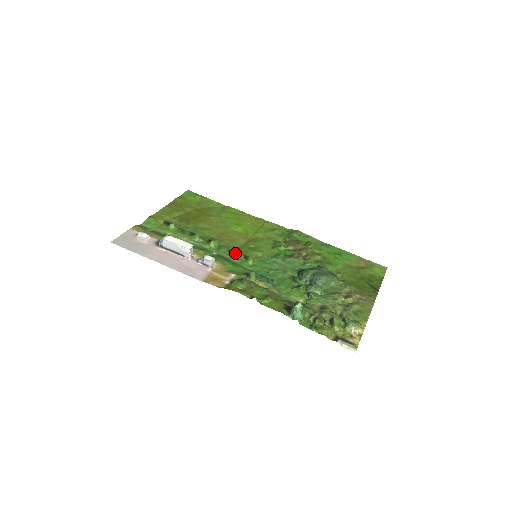
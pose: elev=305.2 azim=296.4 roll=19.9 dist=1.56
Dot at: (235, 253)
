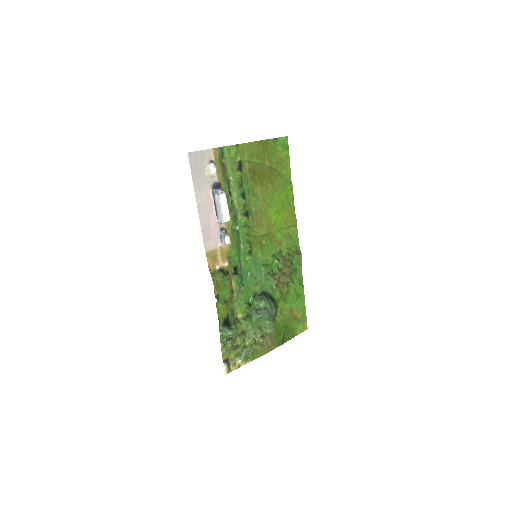
Dot at: (248, 241)
